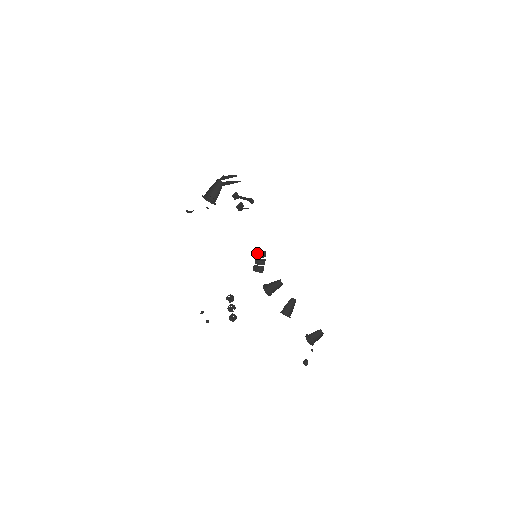
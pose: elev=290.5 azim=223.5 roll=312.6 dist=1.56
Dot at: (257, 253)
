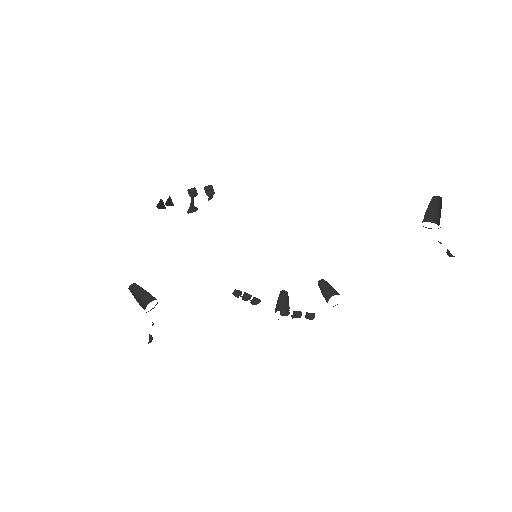
Dot at: occluded
